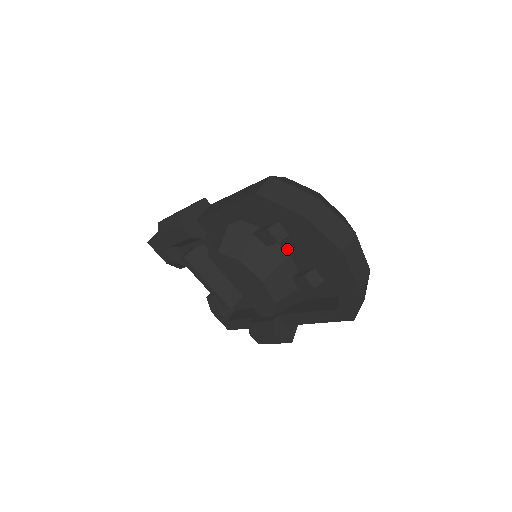
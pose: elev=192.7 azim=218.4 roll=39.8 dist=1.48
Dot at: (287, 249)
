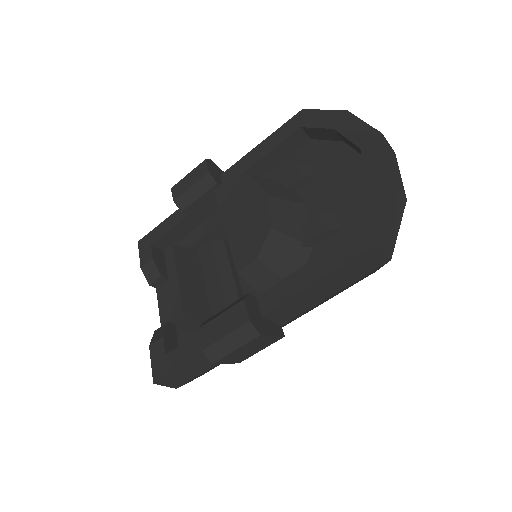
Dot at: (307, 198)
